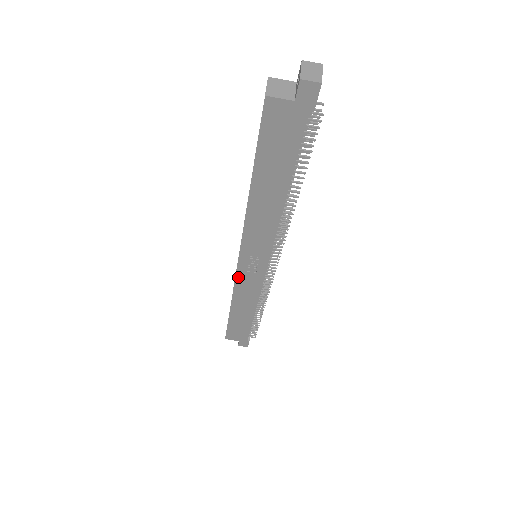
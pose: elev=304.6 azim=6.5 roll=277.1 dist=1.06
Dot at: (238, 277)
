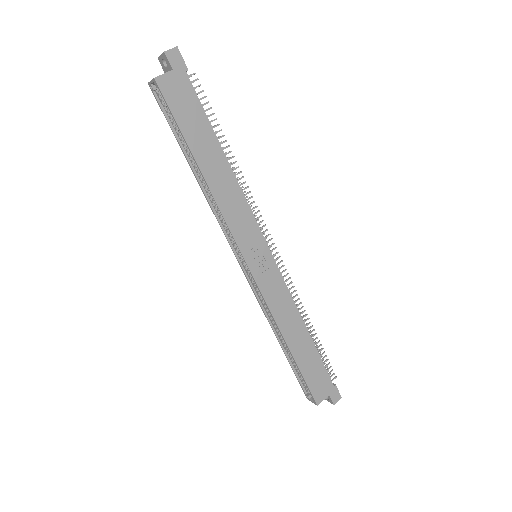
Dot at: (262, 288)
